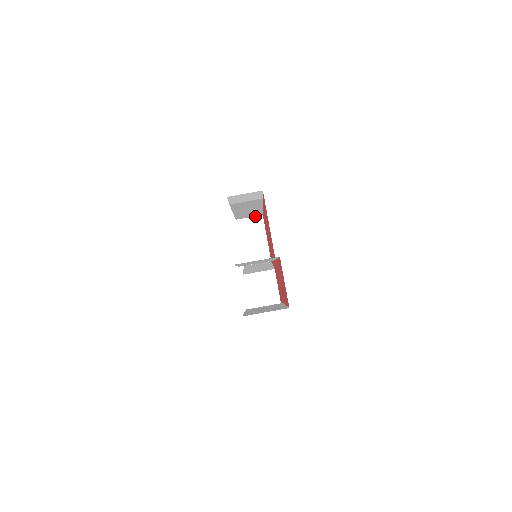
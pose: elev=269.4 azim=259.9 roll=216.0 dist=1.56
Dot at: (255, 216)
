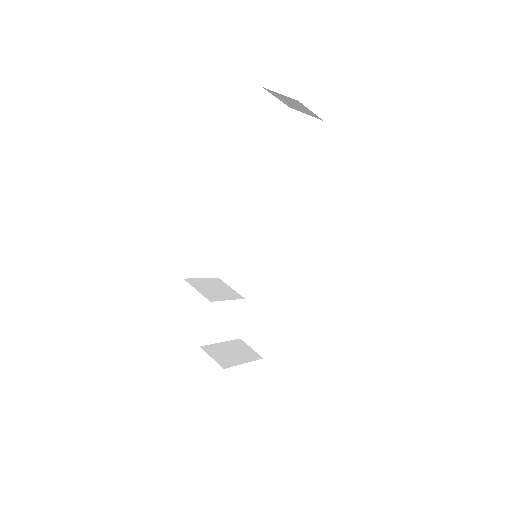
Dot at: (257, 352)
